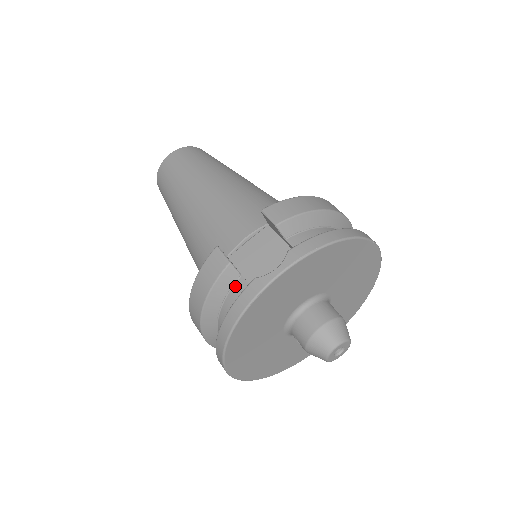
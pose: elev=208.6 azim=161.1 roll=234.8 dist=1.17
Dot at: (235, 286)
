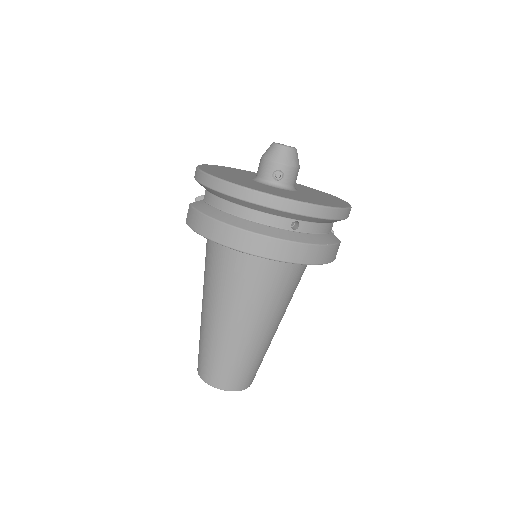
Dot at: (206, 200)
